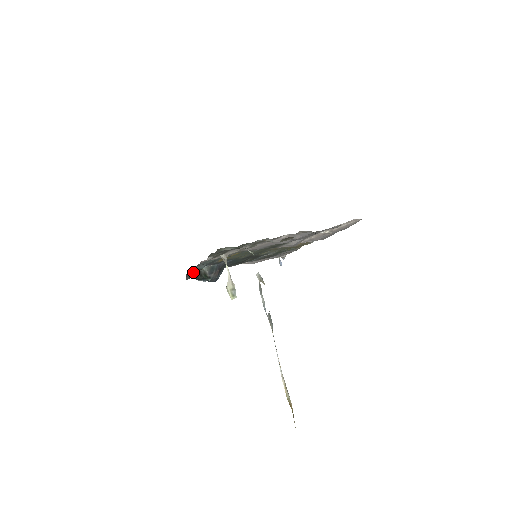
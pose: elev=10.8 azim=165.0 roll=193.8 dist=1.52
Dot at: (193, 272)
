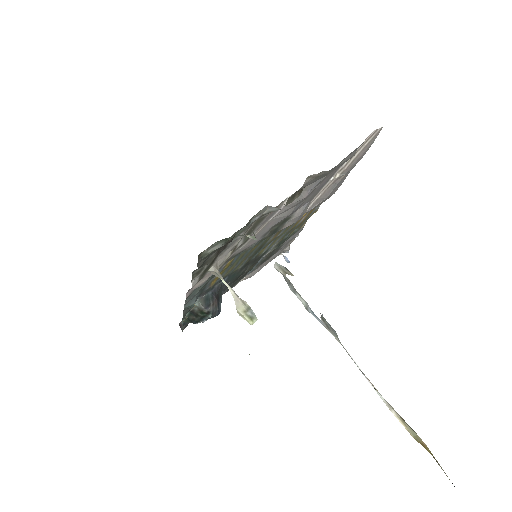
Dot at: (185, 316)
